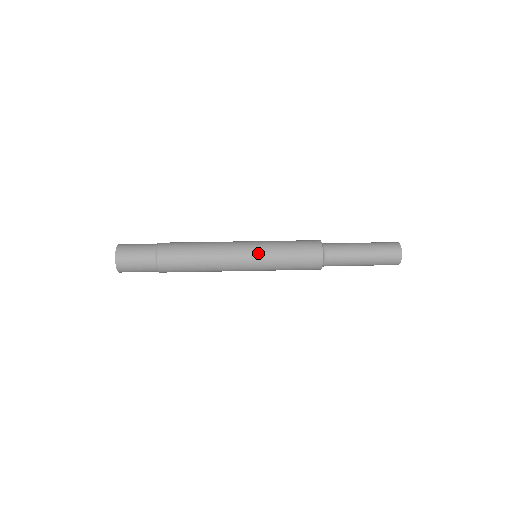
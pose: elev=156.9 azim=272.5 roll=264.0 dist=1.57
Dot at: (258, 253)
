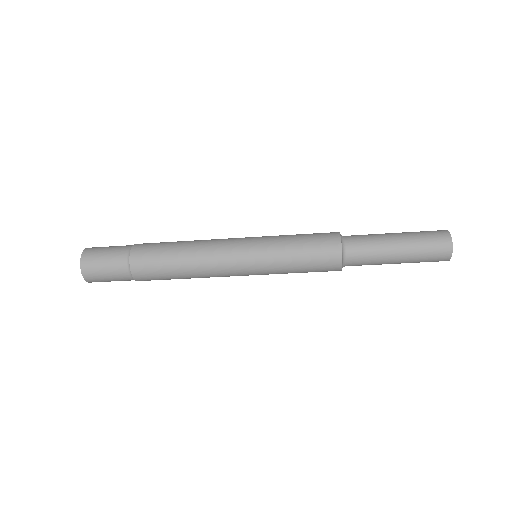
Dot at: (256, 237)
